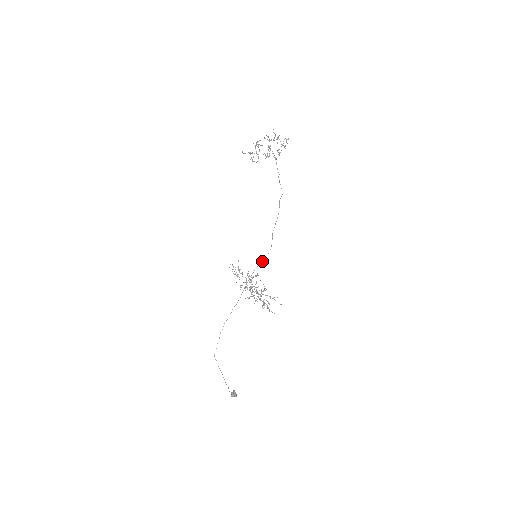
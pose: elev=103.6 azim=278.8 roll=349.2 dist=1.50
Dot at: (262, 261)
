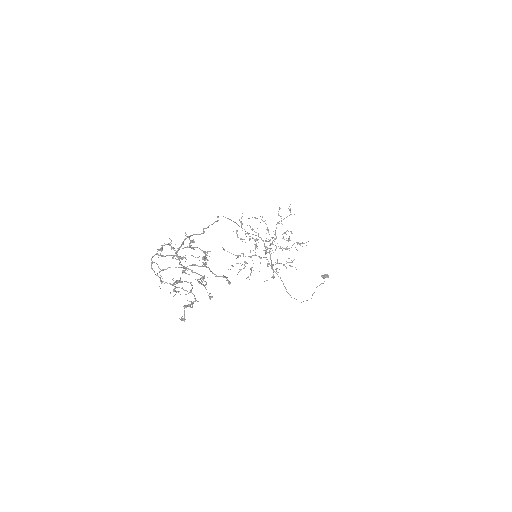
Dot at: (265, 250)
